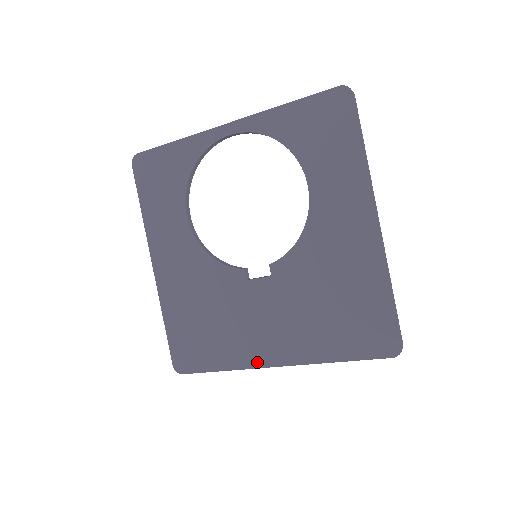
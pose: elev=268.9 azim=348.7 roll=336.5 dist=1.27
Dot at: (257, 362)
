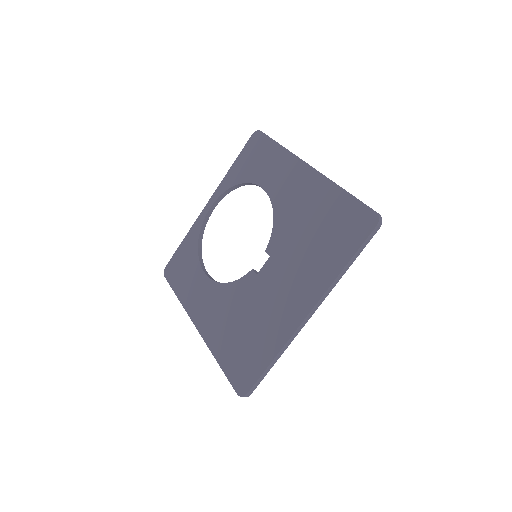
Dot at: (293, 325)
